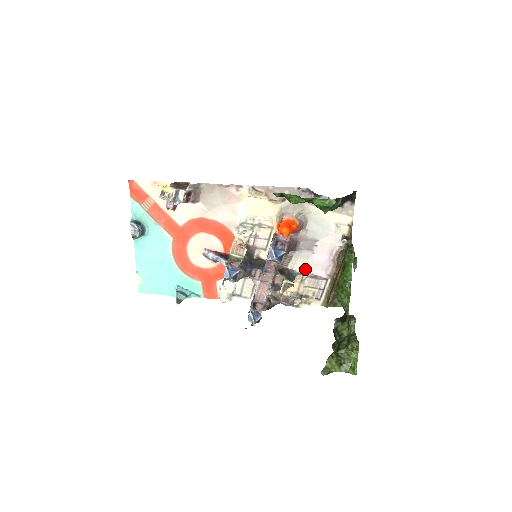
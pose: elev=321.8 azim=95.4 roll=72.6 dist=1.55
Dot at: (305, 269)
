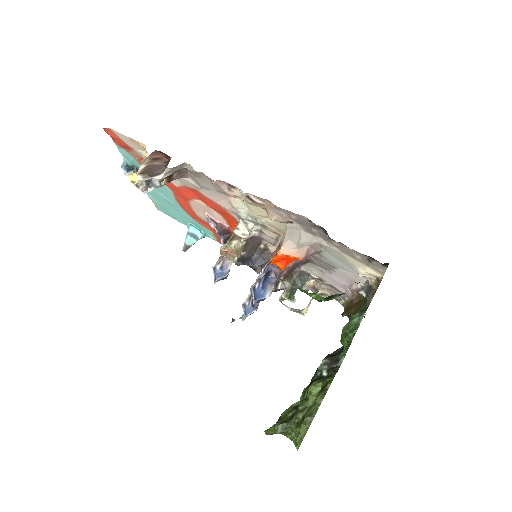
Dot at: (321, 278)
